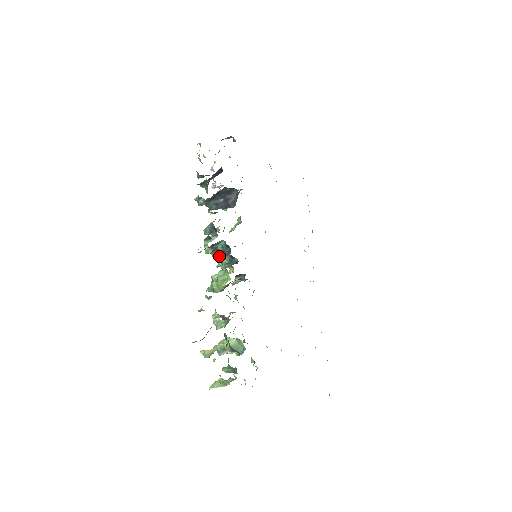
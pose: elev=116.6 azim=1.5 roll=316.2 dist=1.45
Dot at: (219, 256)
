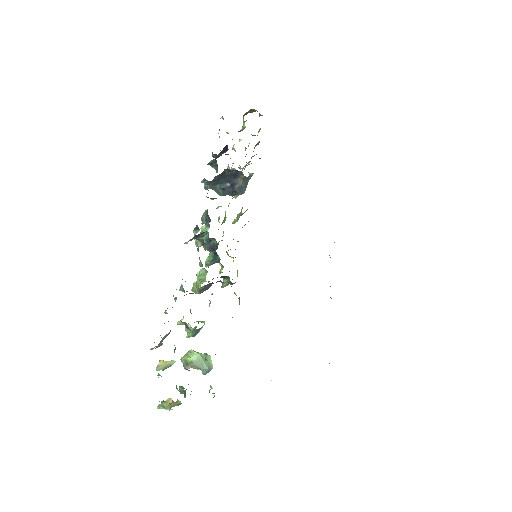
Dot at: (198, 251)
